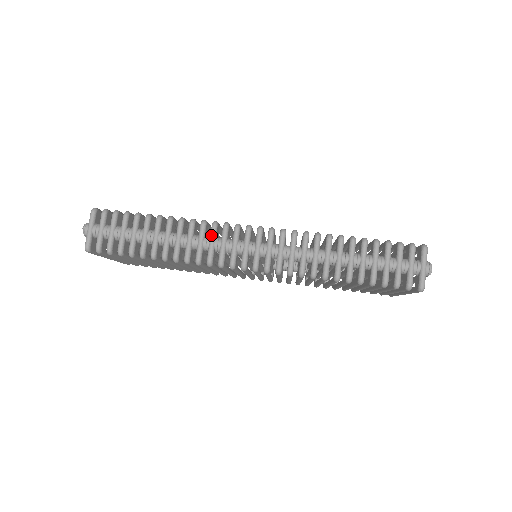
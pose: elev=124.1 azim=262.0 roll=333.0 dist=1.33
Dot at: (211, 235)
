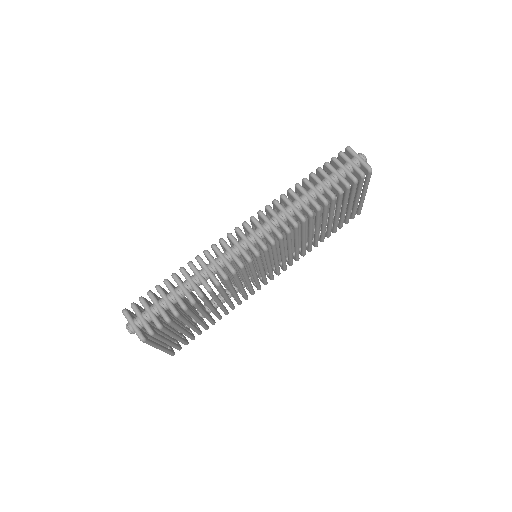
Dot at: (218, 254)
